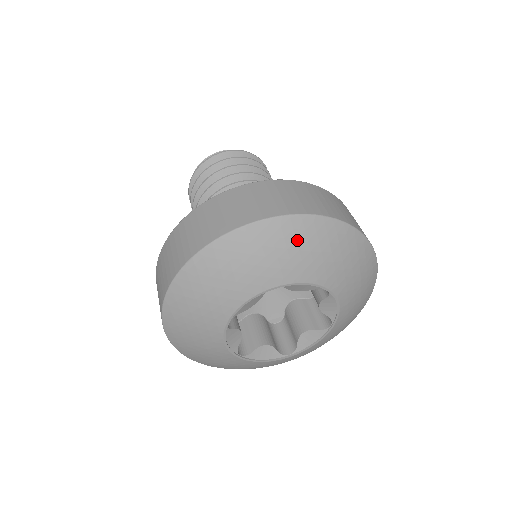
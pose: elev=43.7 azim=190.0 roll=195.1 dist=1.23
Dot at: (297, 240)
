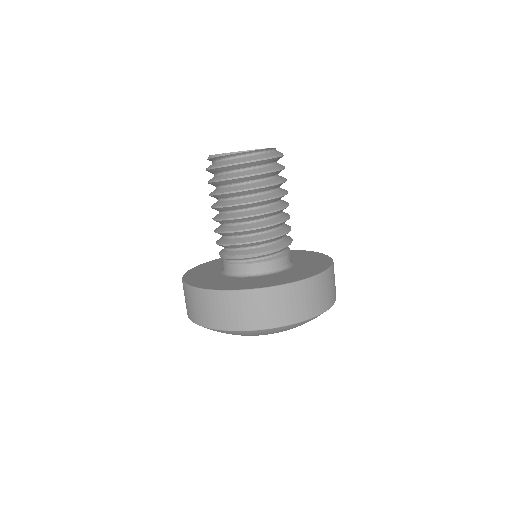
Dot at: (287, 329)
